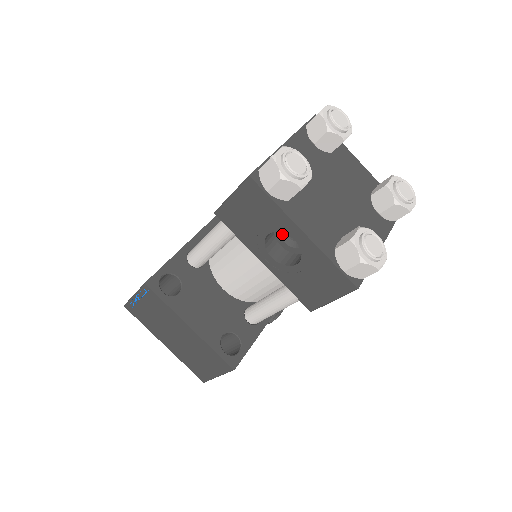
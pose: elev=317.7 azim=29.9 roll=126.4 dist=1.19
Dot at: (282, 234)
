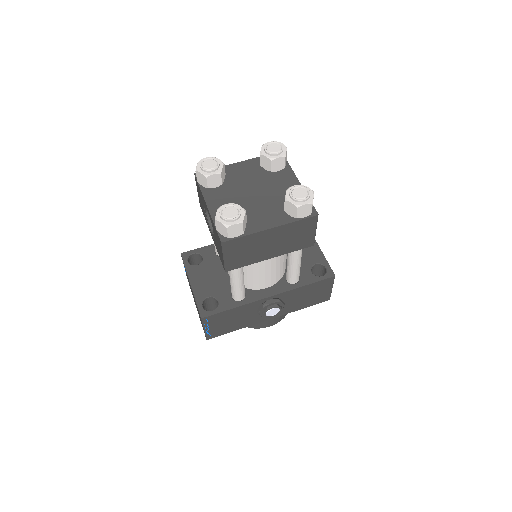
Dot at: occluded
